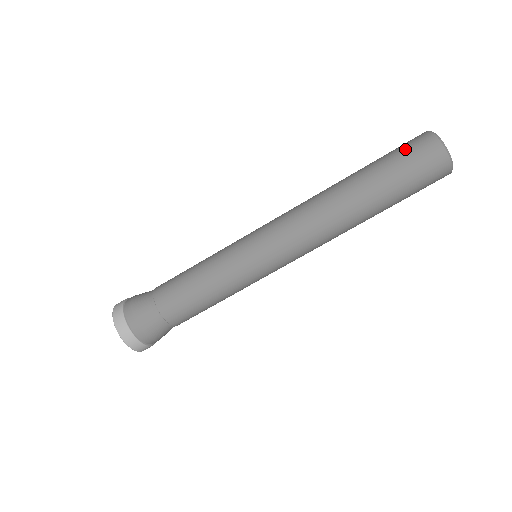
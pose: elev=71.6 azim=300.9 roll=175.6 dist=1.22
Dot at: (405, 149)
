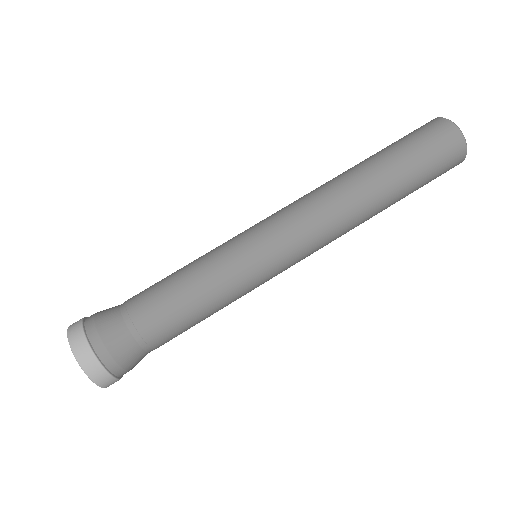
Dot at: (413, 132)
